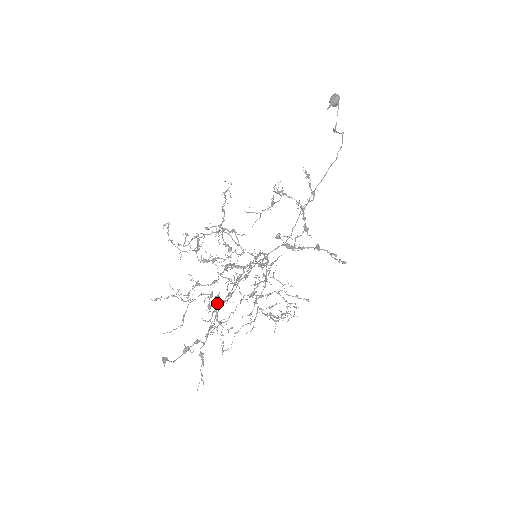
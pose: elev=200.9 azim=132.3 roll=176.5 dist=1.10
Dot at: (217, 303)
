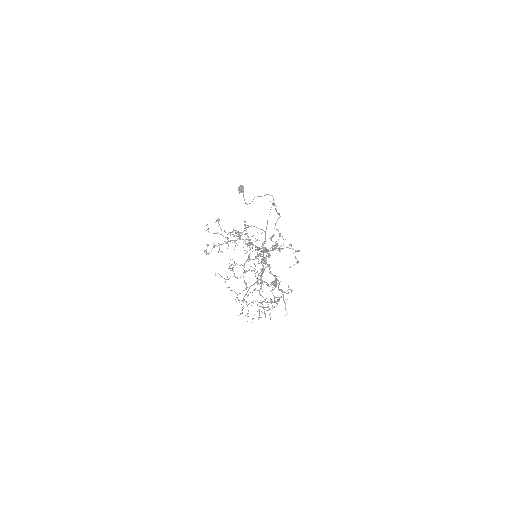
Dot at: (268, 265)
